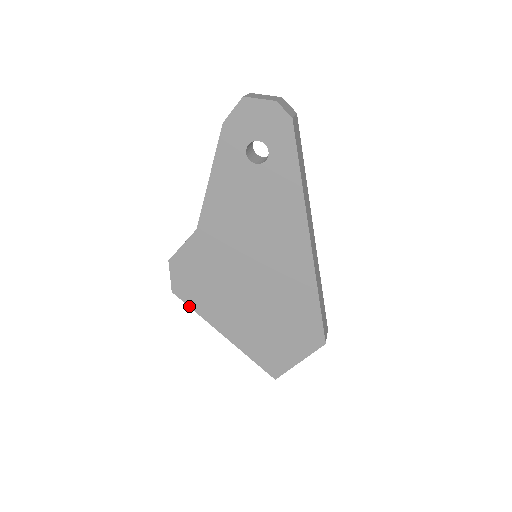
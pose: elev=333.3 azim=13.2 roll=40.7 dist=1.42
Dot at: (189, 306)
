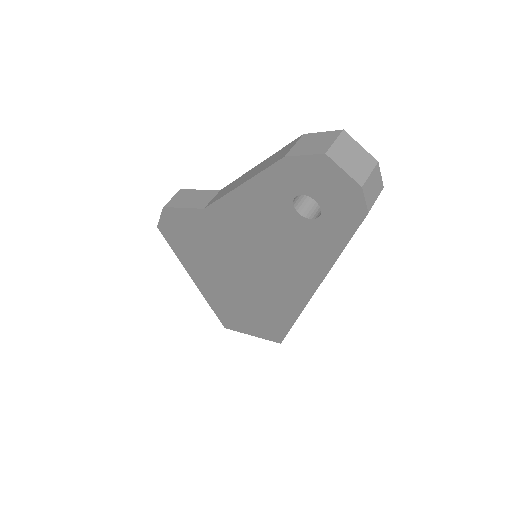
Dot at: (170, 246)
